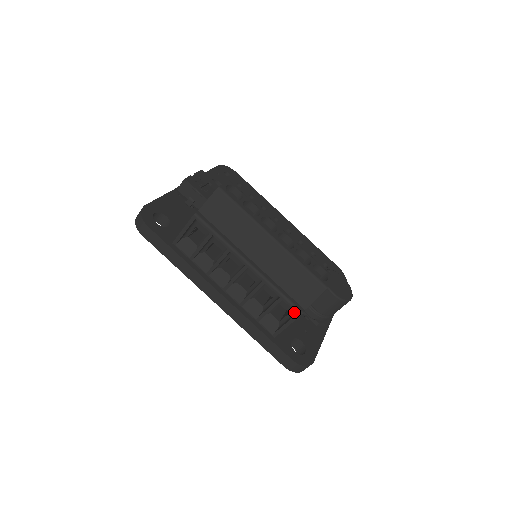
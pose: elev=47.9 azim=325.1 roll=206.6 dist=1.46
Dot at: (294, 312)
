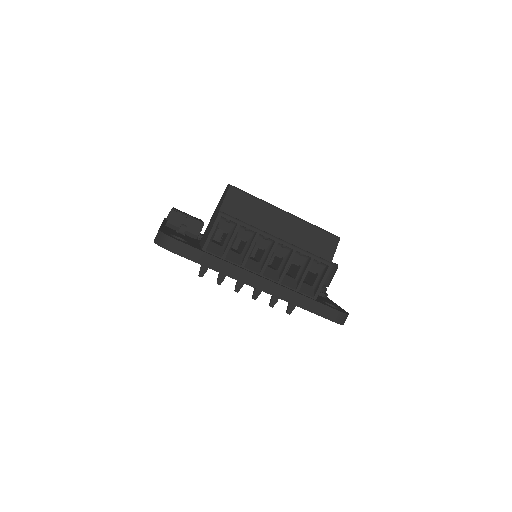
Dot at: (323, 270)
